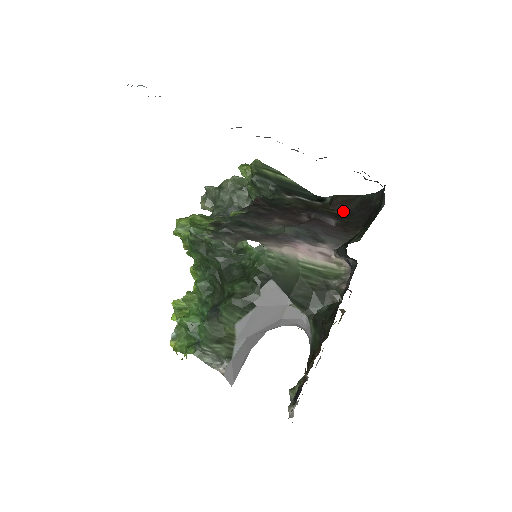
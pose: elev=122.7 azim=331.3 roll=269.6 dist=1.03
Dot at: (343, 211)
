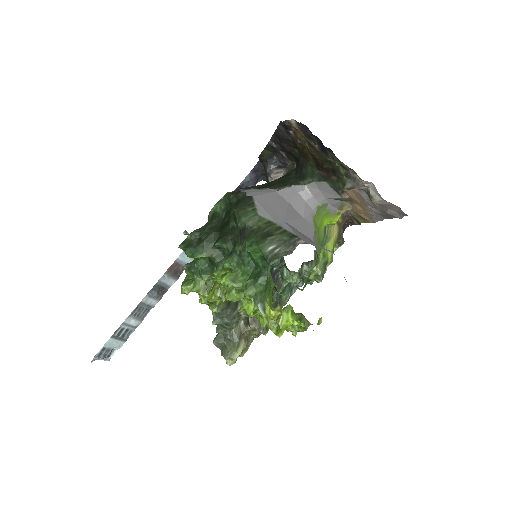
Dot at: occluded
